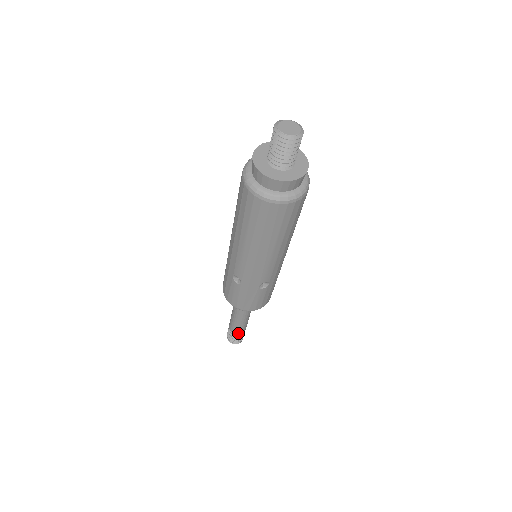
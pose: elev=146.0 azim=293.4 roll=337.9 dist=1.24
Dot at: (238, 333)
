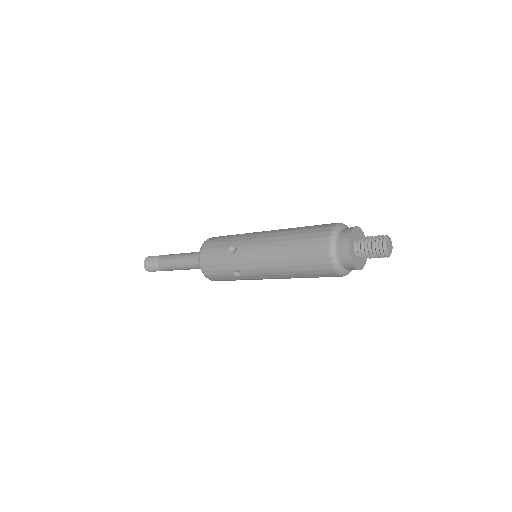
Dot at: occluded
